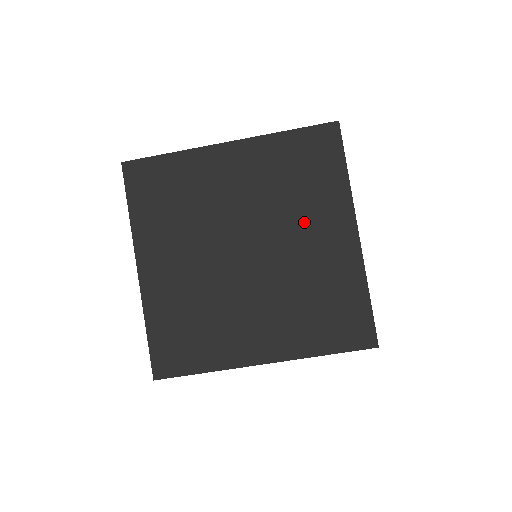
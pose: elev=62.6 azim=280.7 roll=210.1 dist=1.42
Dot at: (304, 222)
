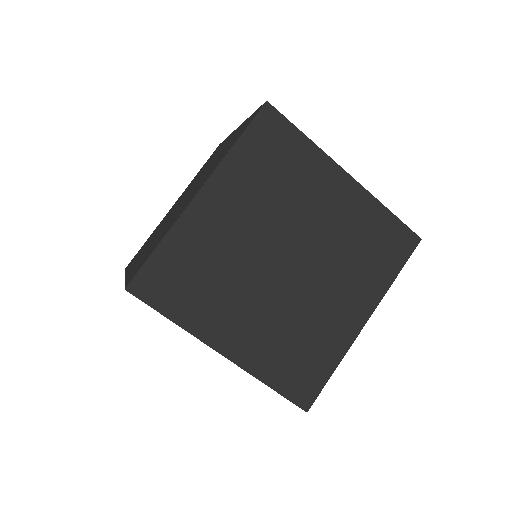
Dot at: (342, 282)
